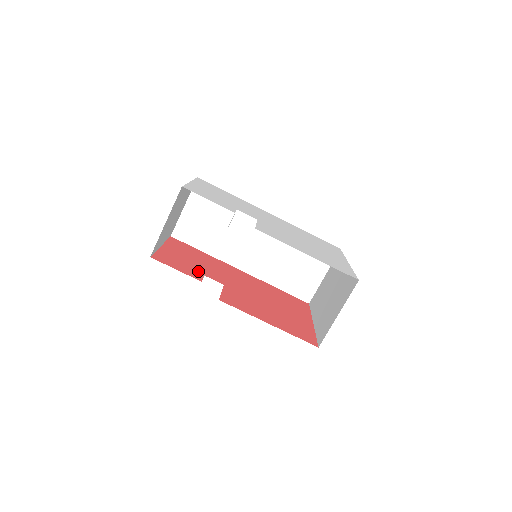
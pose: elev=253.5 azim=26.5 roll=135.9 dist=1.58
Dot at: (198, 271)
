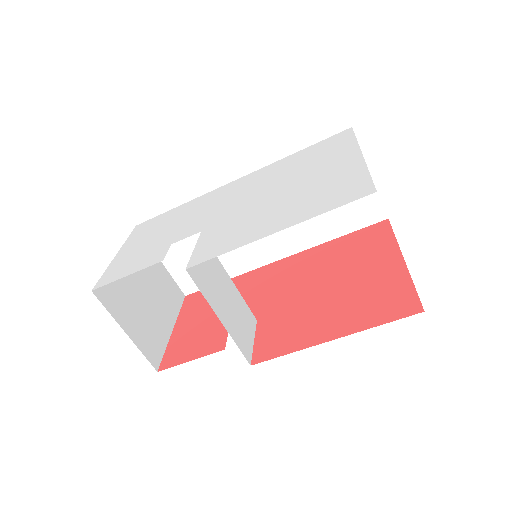
Dot at: (220, 330)
